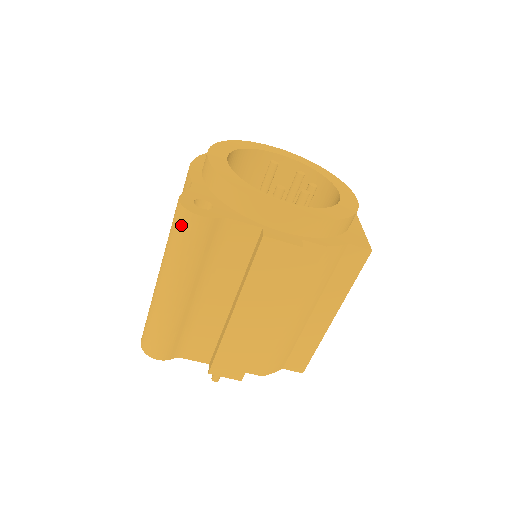
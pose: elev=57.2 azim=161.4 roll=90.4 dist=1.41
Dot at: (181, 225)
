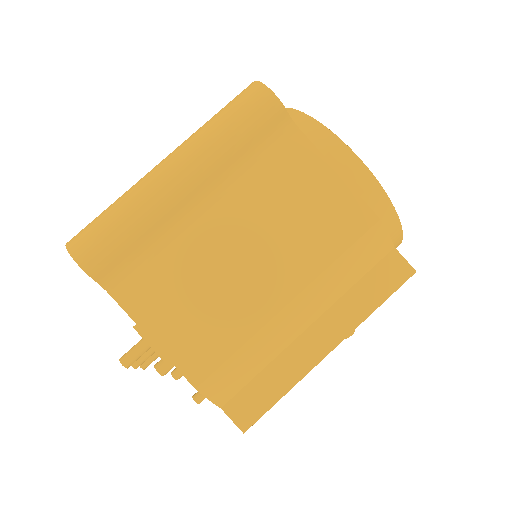
Dot at: (244, 97)
